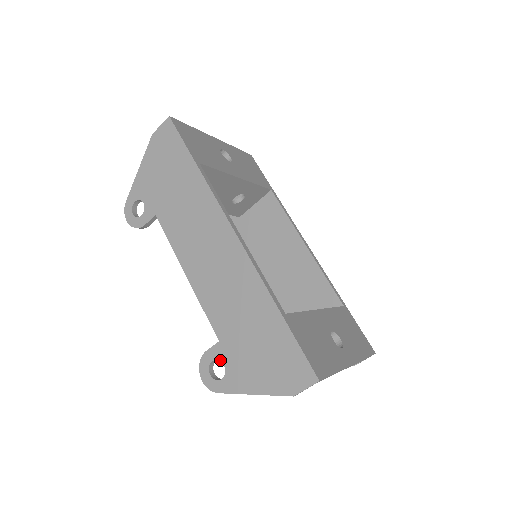
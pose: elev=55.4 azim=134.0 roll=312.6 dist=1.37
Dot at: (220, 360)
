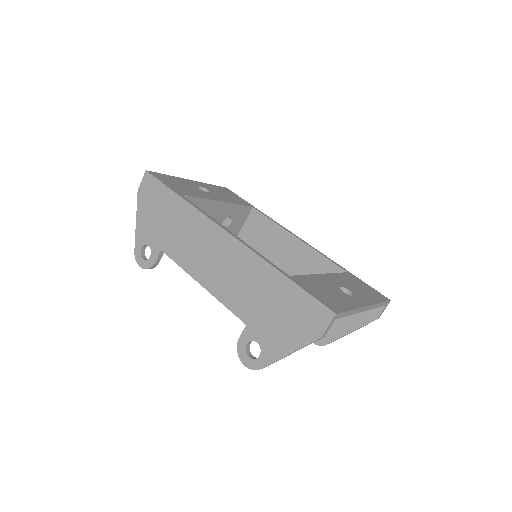
Dot at: (252, 340)
